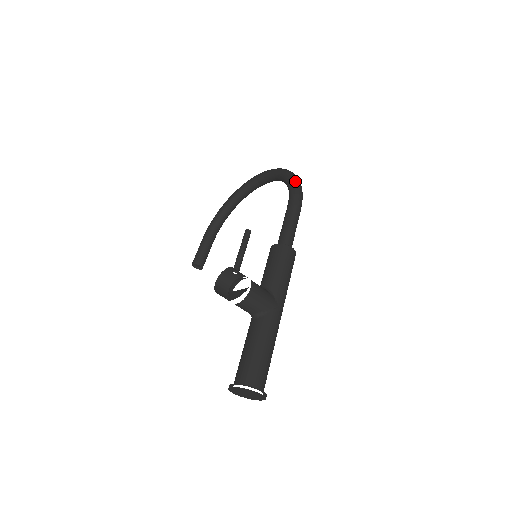
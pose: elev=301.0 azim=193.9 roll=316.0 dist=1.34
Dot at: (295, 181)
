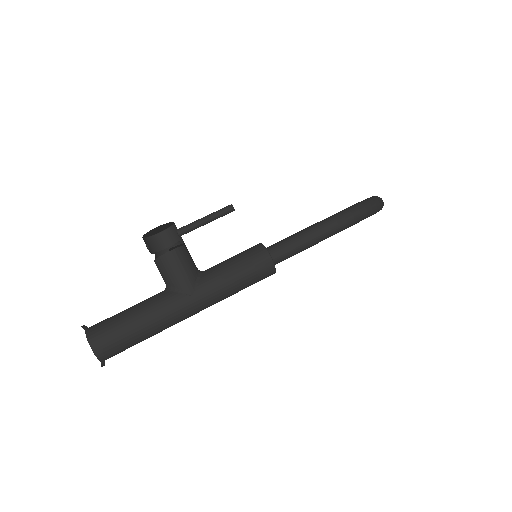
Dot at: (360, 204)
